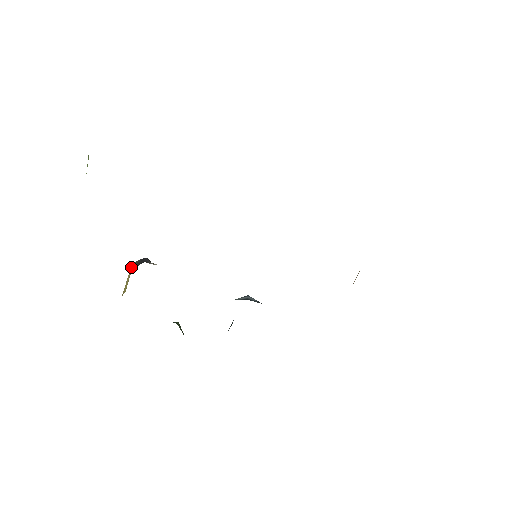
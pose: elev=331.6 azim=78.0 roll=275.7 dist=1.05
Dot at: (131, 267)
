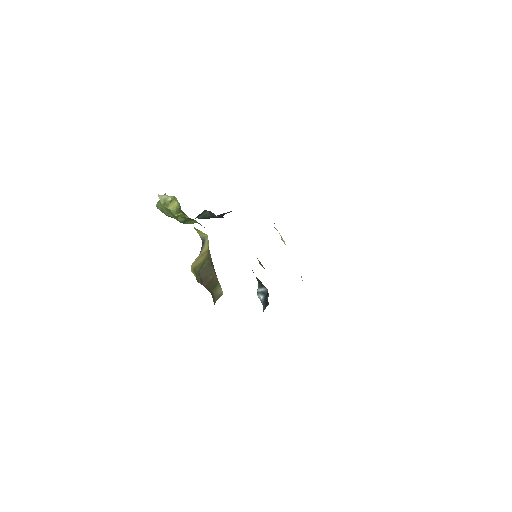
Dot at: (194, 262)
